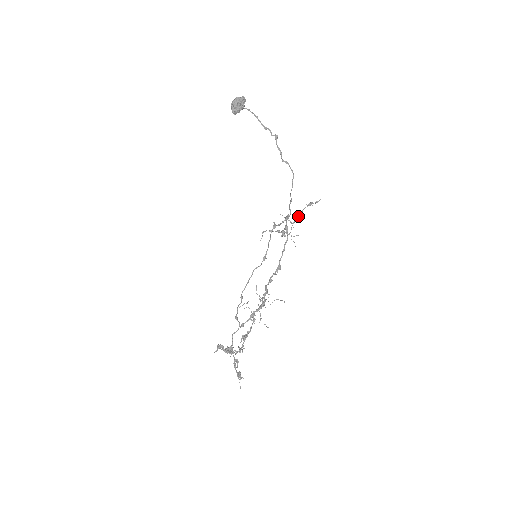
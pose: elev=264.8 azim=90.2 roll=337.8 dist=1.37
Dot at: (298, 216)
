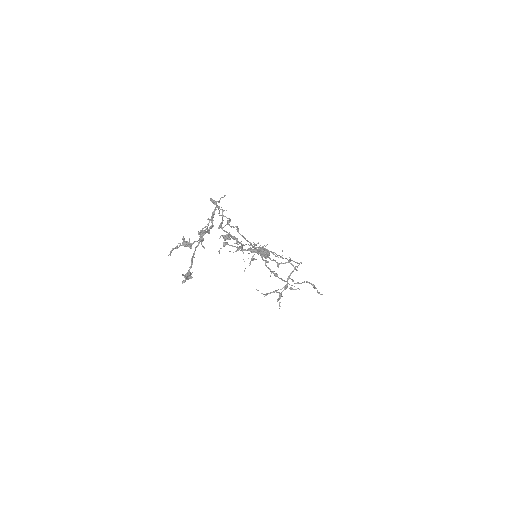
Dot at: (300, 283)
